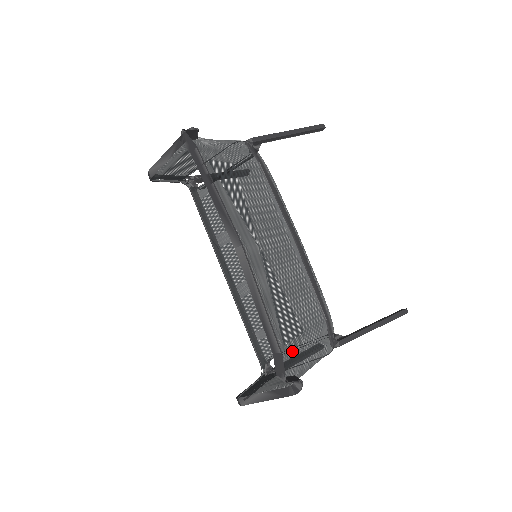
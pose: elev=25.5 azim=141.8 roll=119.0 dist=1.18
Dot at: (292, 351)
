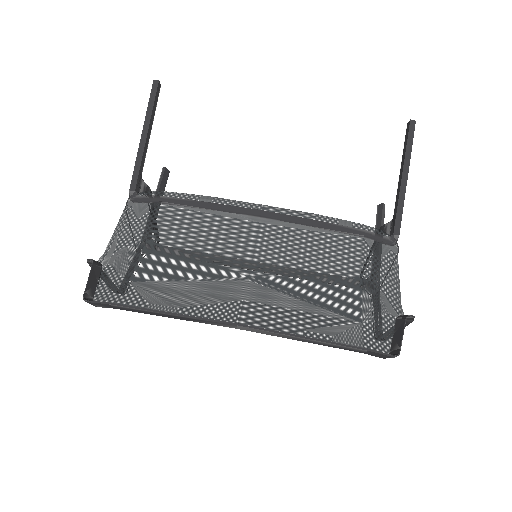
Dot at: (372, 311)
